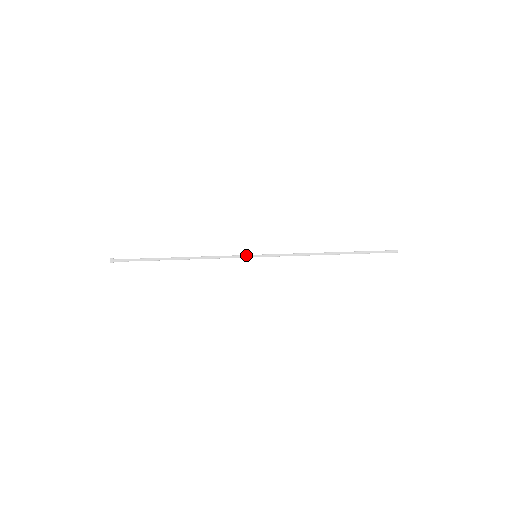
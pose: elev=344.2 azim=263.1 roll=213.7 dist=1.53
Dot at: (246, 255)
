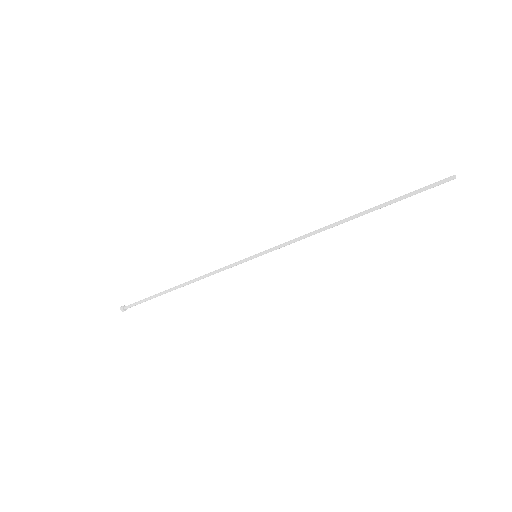
Dot at: (244, 259)
